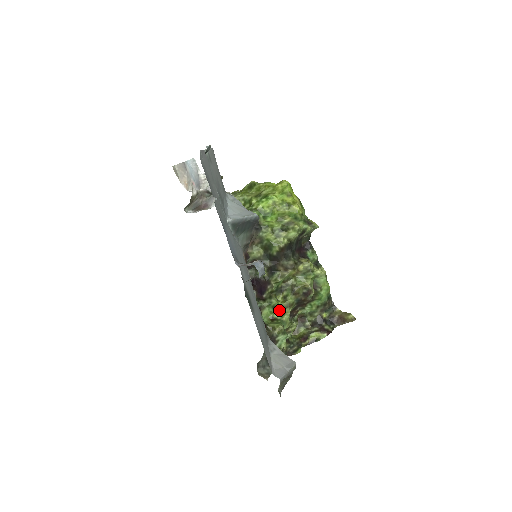
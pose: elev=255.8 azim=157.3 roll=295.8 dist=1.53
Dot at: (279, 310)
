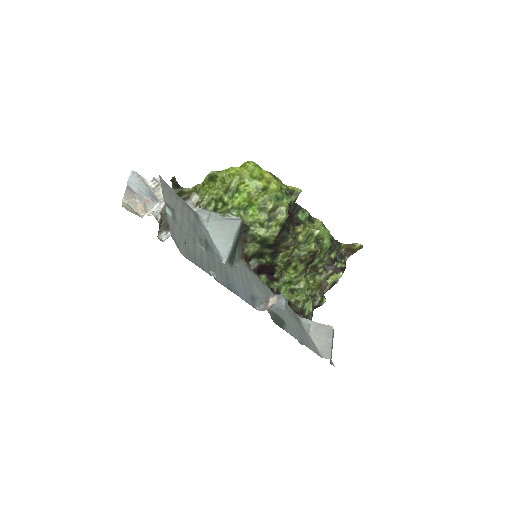
Dot at: (294, 282)
